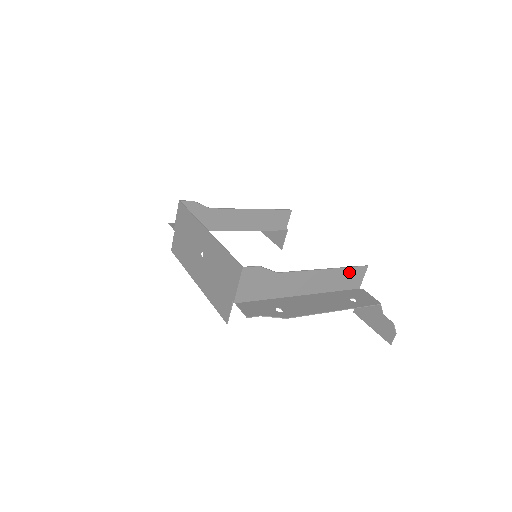
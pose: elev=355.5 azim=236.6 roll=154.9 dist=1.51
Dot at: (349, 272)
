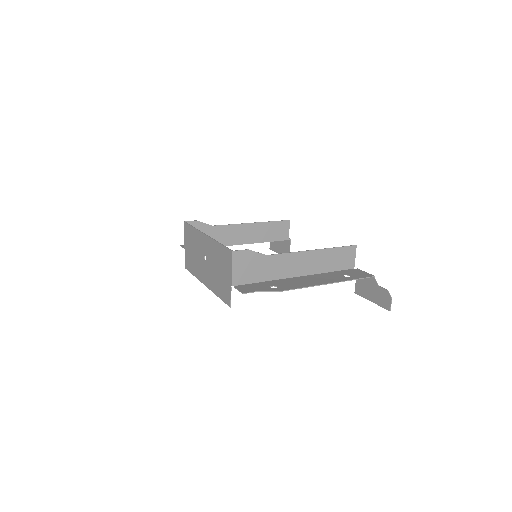
Dot at: (338, 252)
